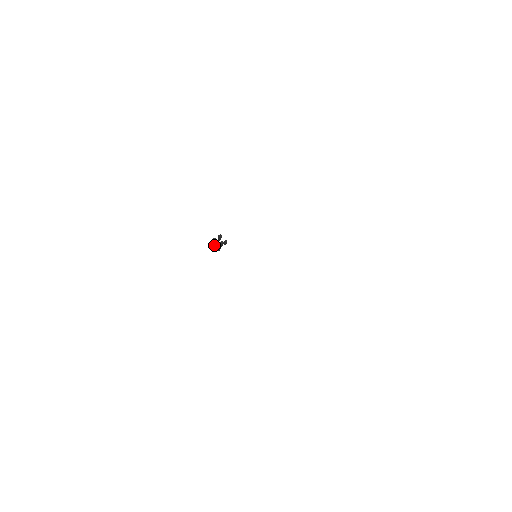
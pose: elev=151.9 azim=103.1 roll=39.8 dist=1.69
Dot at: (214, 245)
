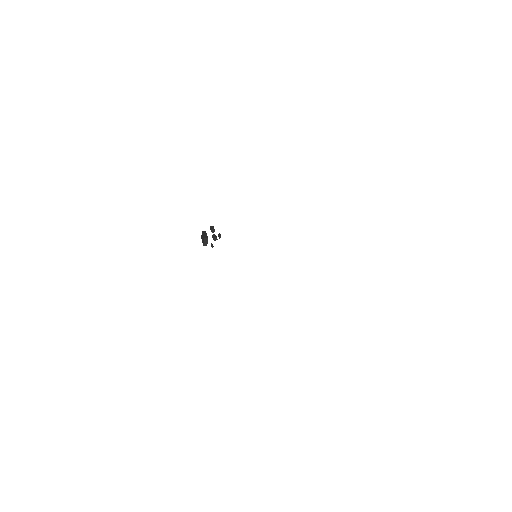
Dot at: (206, 244)
